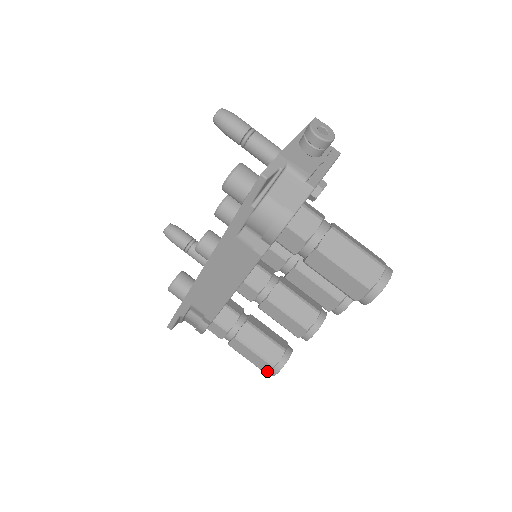
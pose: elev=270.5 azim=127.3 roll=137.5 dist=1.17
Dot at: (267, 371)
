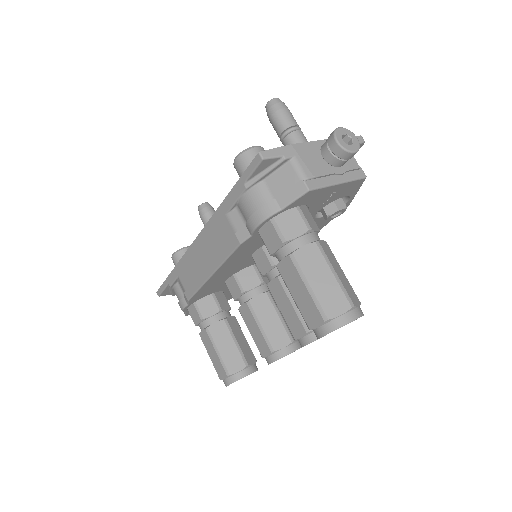
Dot at: (222, 378)
